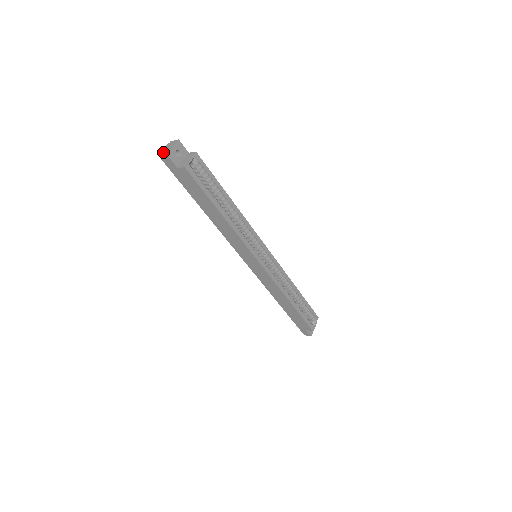
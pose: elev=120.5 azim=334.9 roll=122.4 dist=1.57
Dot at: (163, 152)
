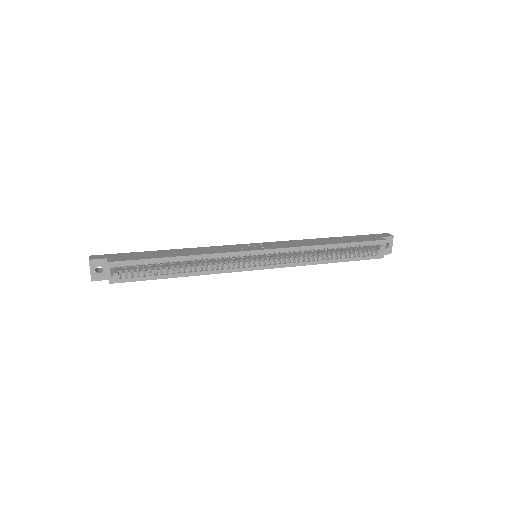
Dot at: occluded
